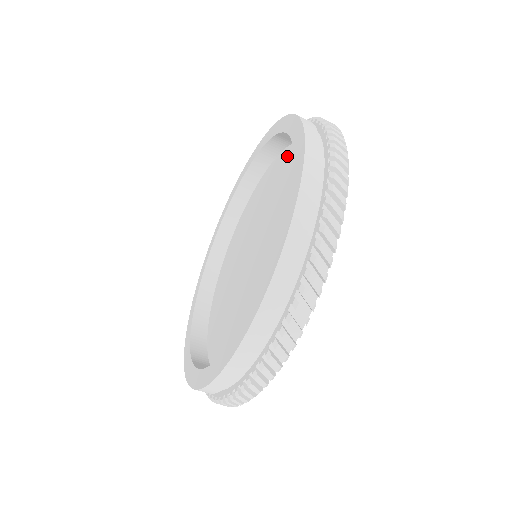
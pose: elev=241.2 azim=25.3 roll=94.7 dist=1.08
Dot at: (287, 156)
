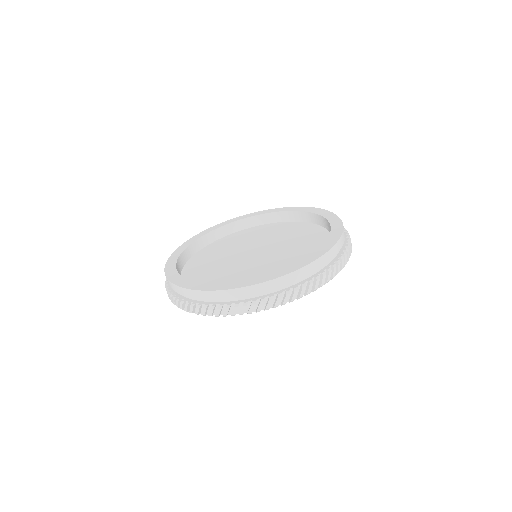
Dot at: (311, 228)
